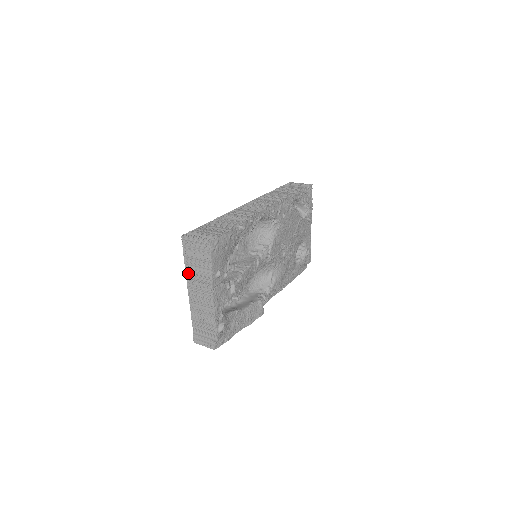
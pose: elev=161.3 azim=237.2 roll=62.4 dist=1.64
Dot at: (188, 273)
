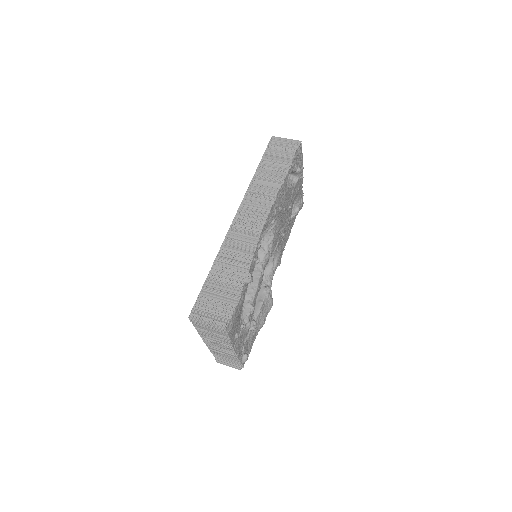
Dot at: (202, 335)
